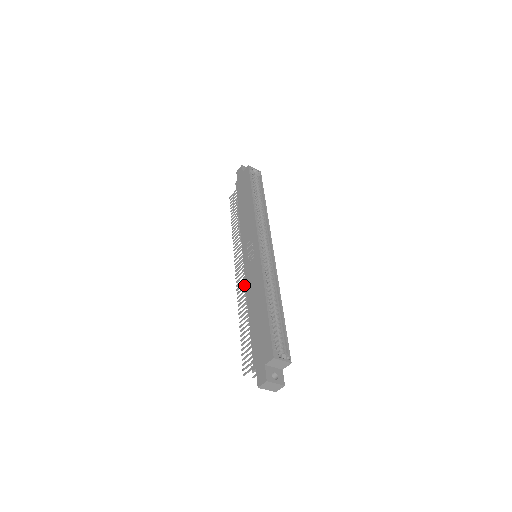
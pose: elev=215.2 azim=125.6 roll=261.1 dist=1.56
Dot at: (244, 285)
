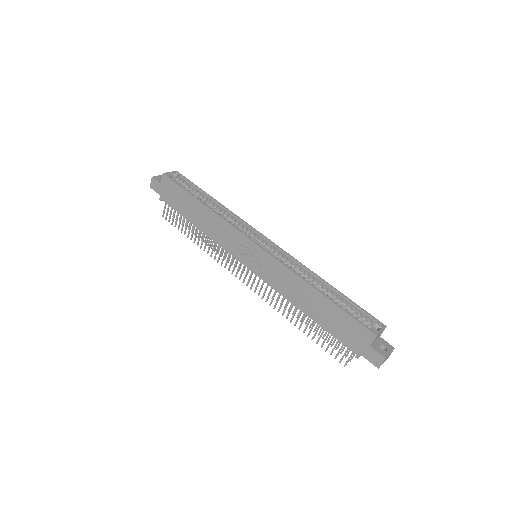
Dot at: occluded
